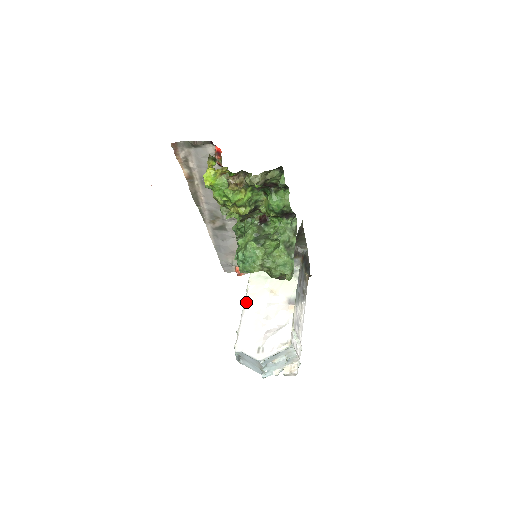
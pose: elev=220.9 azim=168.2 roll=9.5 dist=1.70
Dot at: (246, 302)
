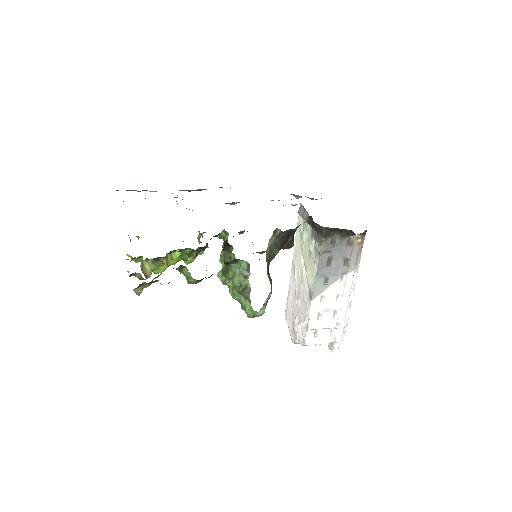
Dot at: (291, 268)
